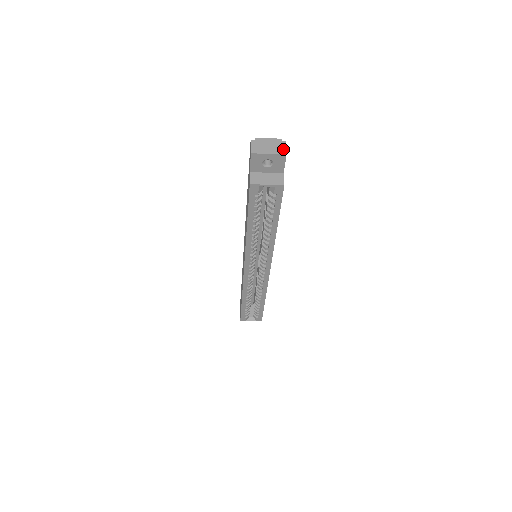
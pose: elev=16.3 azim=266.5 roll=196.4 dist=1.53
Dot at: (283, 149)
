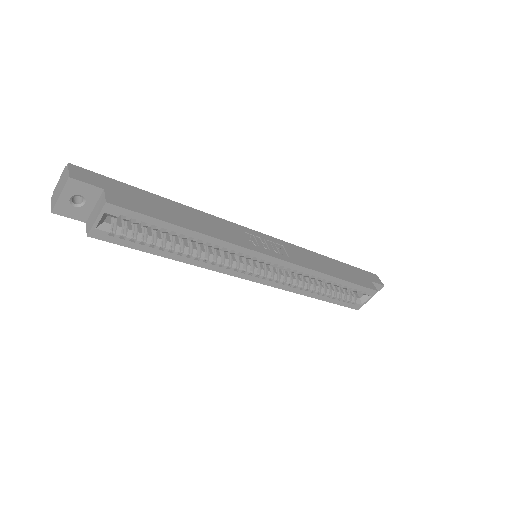
Dot at: (67, 175)
